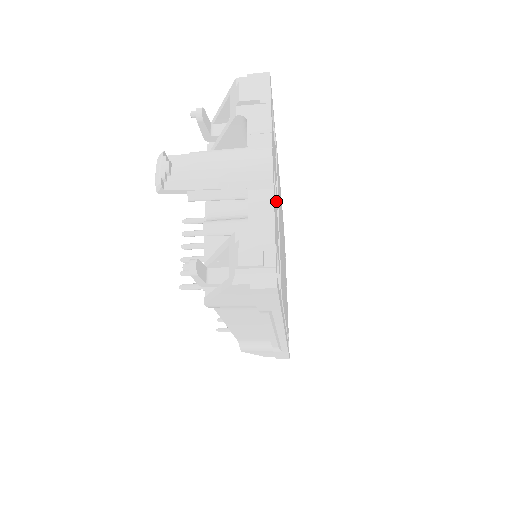
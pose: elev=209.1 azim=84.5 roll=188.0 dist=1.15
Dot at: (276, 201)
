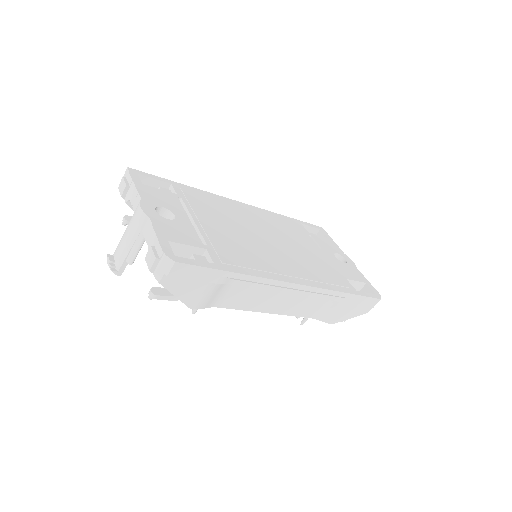
Dot at: (182, 219)
